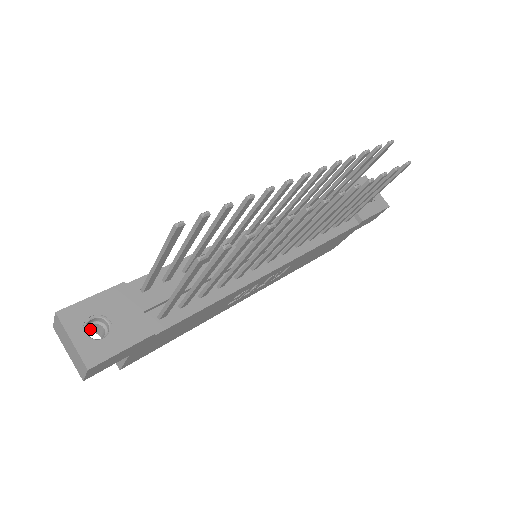
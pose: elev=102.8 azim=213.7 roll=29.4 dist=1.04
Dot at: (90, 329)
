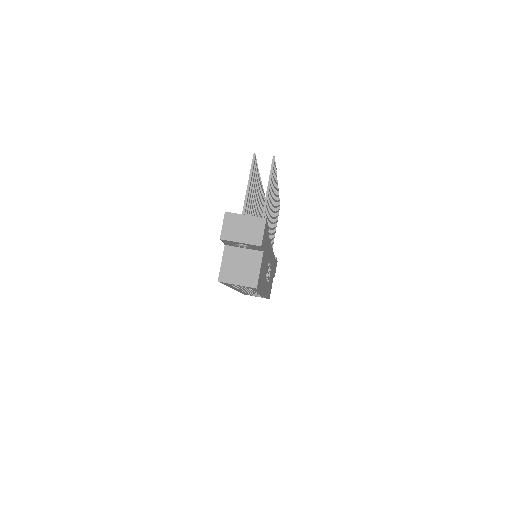
Dot at: occluded
